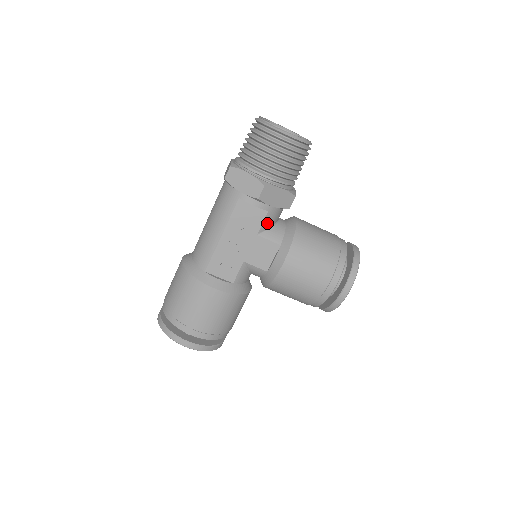
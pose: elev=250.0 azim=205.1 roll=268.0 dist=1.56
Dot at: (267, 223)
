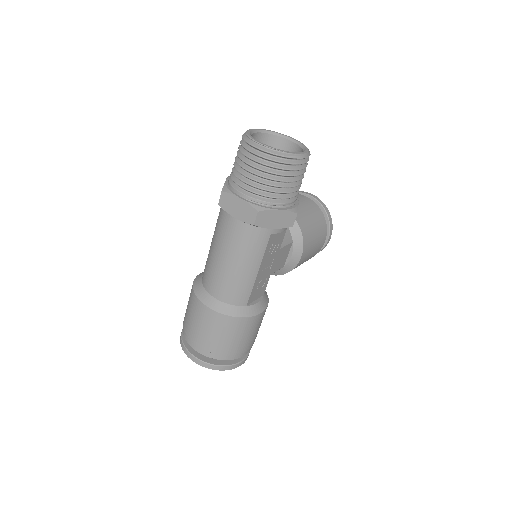
Dot at: occluded
